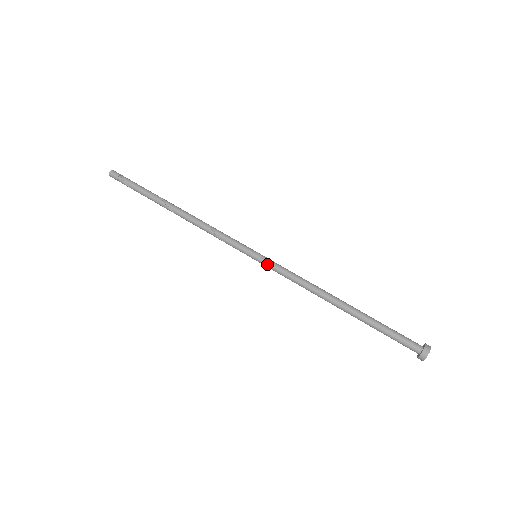
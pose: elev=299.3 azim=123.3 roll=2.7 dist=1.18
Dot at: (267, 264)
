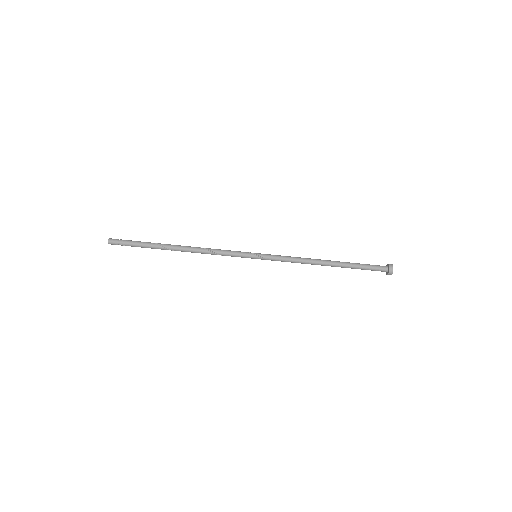
Dot at: occluded
